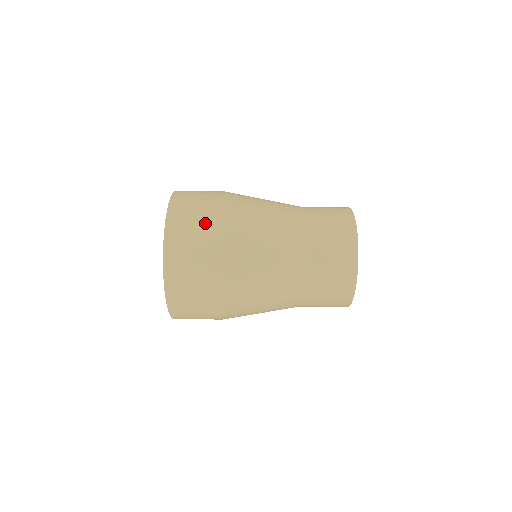
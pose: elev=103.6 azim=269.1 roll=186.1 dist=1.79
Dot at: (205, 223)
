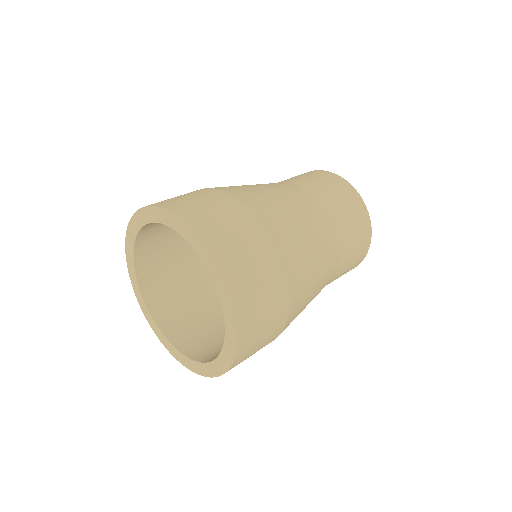
Dot at: occluded
